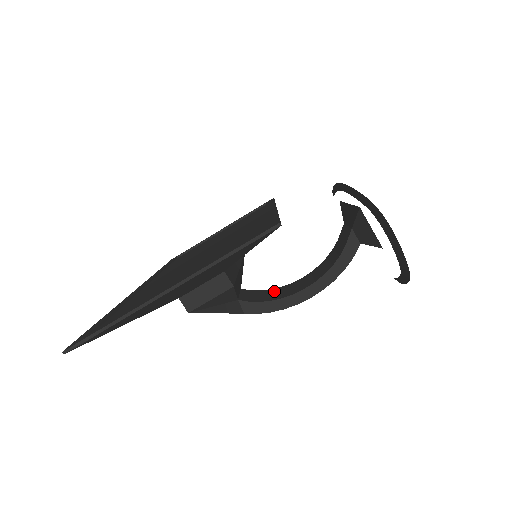
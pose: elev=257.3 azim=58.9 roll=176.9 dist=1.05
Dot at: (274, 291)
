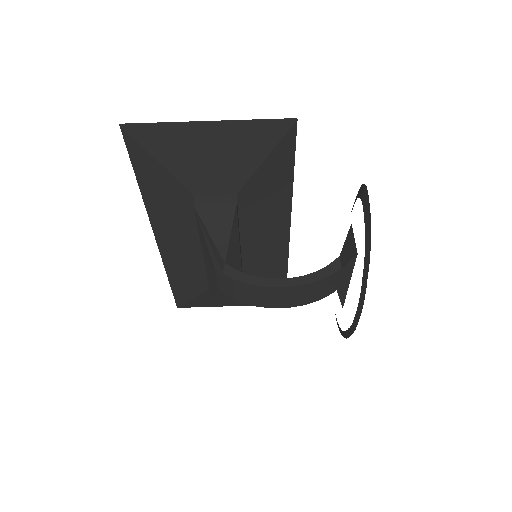
Dot at: occluded
